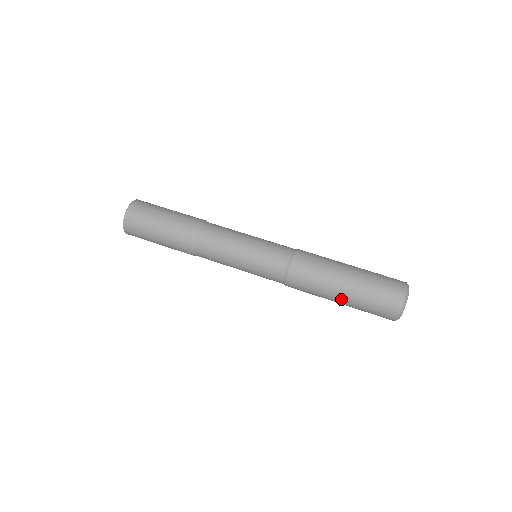
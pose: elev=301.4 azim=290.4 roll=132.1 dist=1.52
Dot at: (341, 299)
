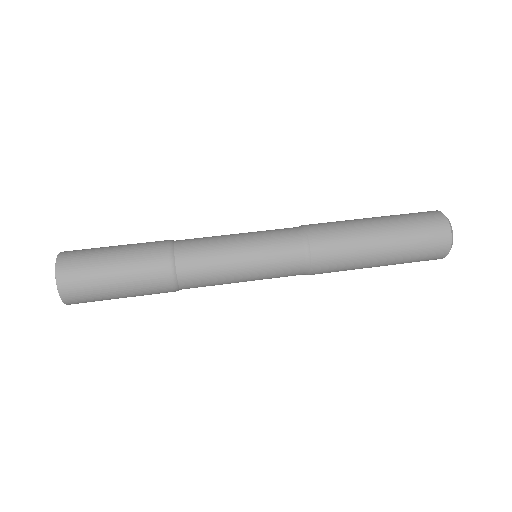
Dot at: (382, 236)
